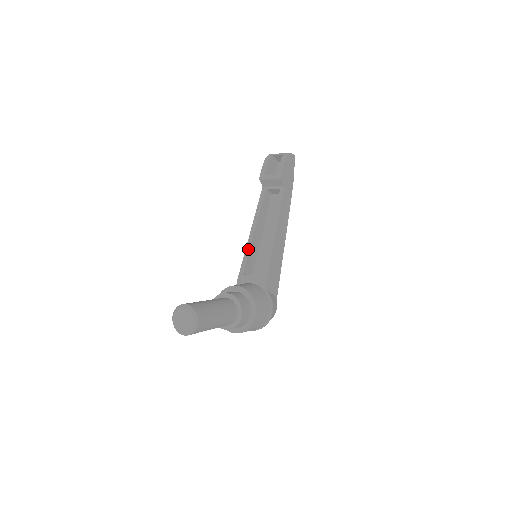
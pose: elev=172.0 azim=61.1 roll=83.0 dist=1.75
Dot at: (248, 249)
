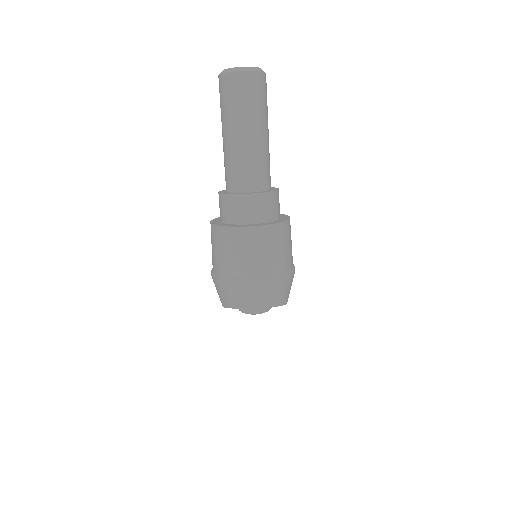
Dot at: occluded
